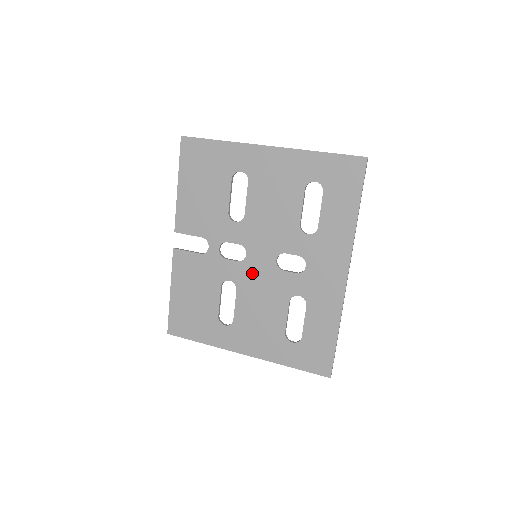
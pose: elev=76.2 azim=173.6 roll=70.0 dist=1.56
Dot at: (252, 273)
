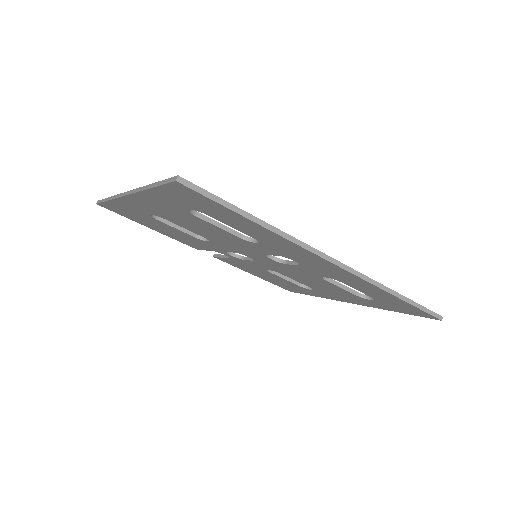
Dot at: (272, 266)
